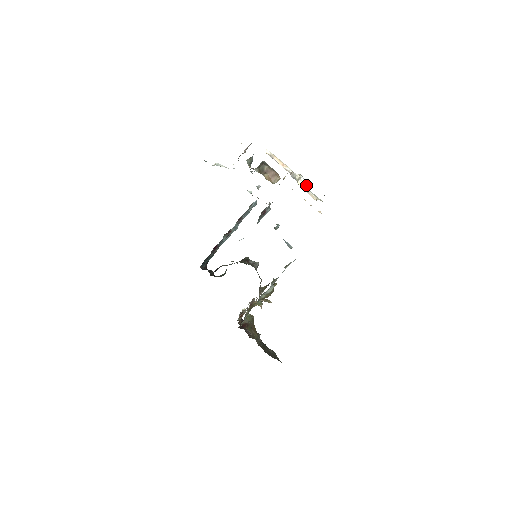
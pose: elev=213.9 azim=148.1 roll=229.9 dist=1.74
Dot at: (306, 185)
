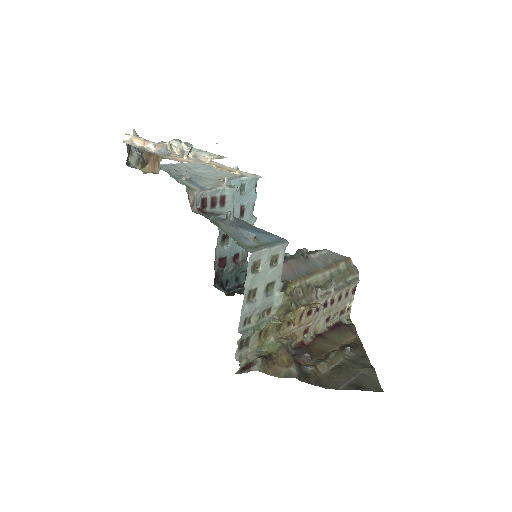
Dot at: (182, 151)
